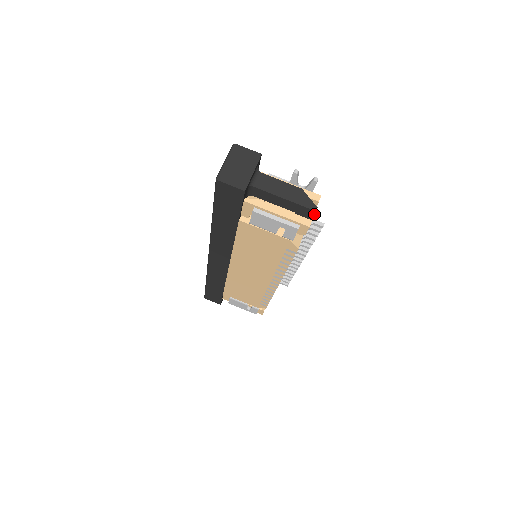
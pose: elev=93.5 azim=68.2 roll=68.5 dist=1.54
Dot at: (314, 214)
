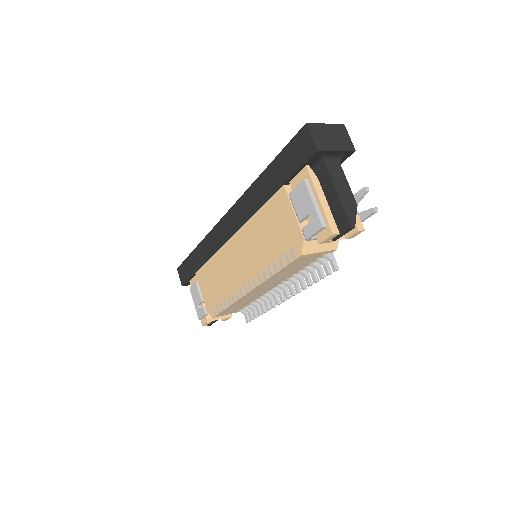
Dot at: (347, 230)
